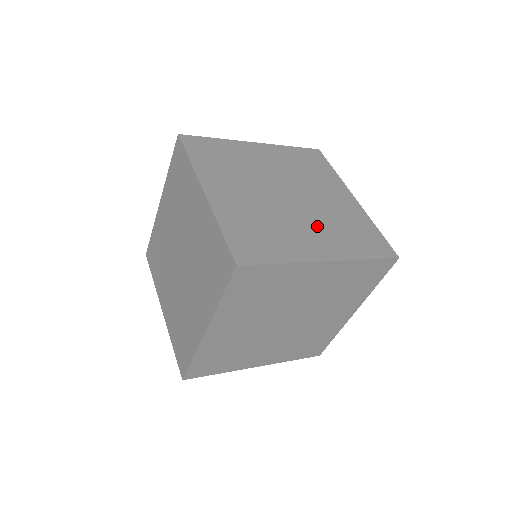
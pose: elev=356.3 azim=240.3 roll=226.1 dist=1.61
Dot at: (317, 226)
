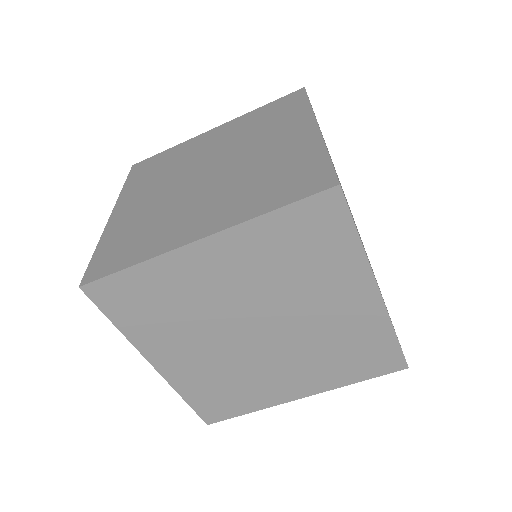
Dot at: (221, 195)
